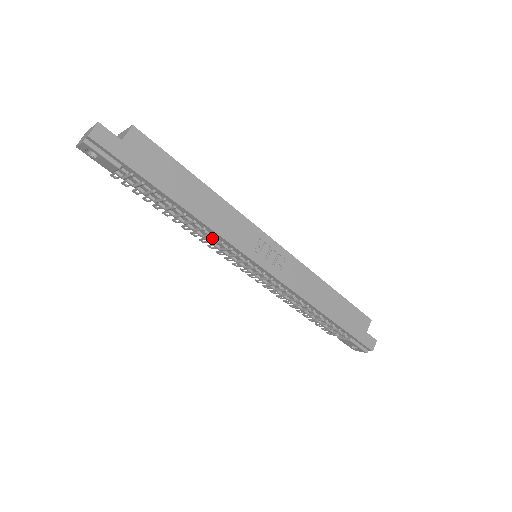
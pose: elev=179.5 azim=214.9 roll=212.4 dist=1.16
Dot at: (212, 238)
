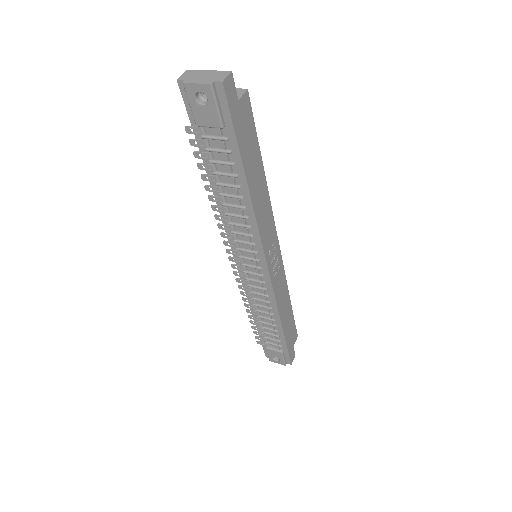
Dot at: (240, 228)
